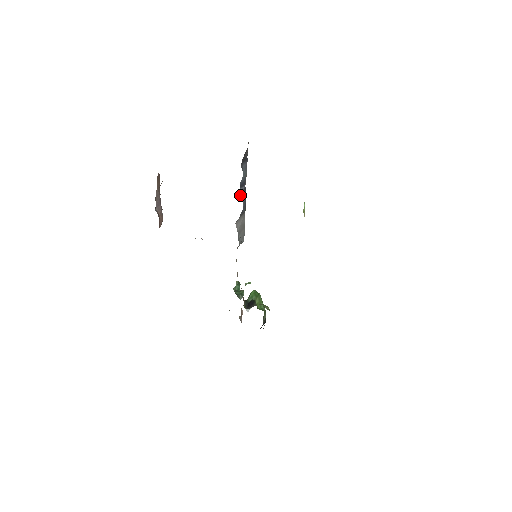
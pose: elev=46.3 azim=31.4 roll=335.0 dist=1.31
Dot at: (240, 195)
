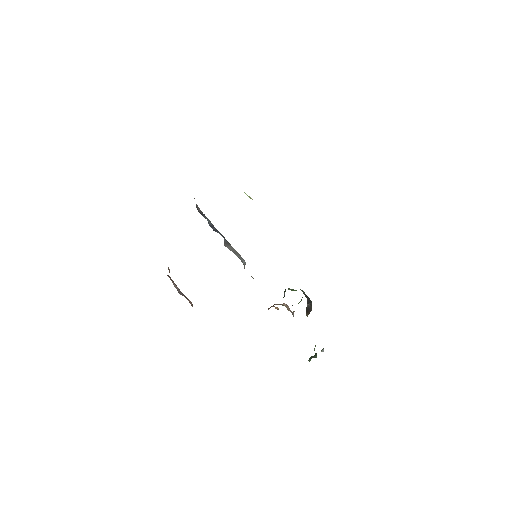
Dot at: (215, 231)
